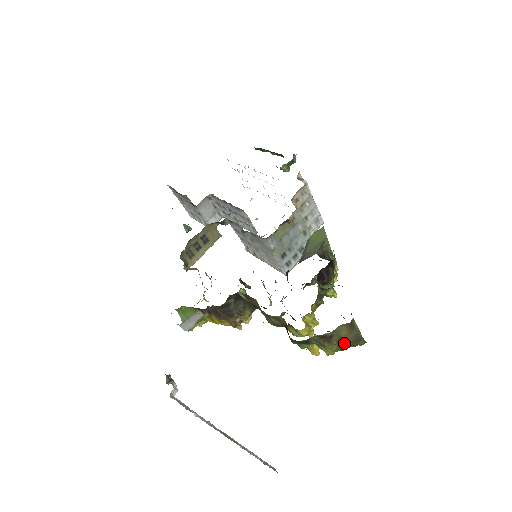
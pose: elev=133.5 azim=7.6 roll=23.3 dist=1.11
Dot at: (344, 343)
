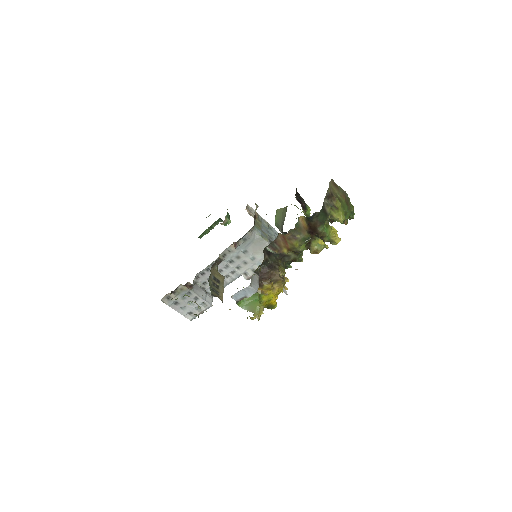
Dot at: (342, 201)
